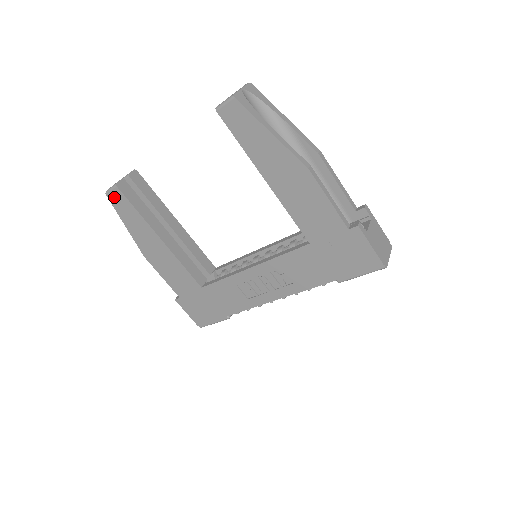
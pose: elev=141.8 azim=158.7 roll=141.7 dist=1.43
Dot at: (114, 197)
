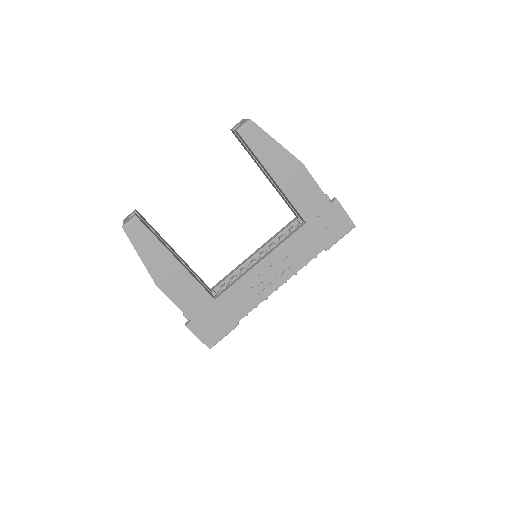
Dot at: (132, 229)
